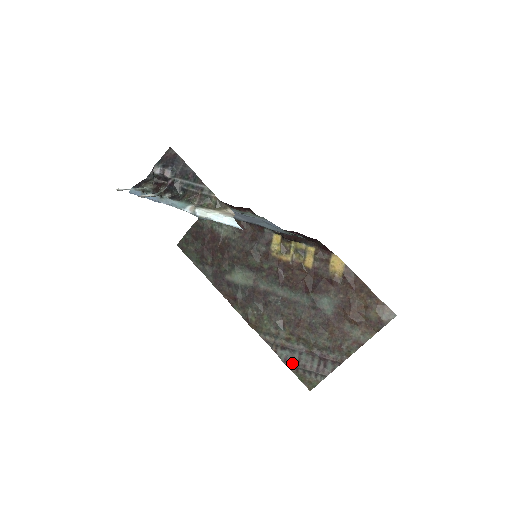
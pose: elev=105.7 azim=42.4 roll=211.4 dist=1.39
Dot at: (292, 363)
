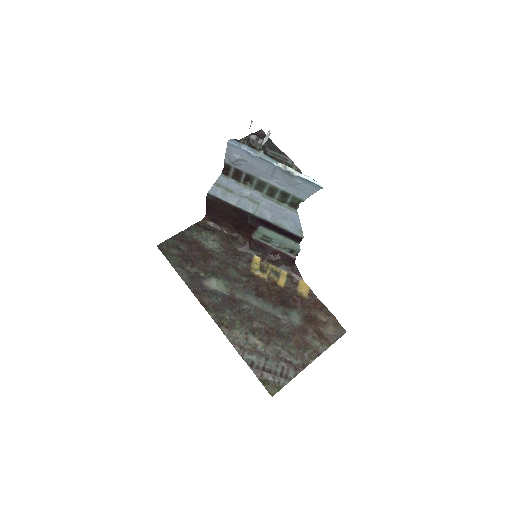
Dot at: (258, 368)
